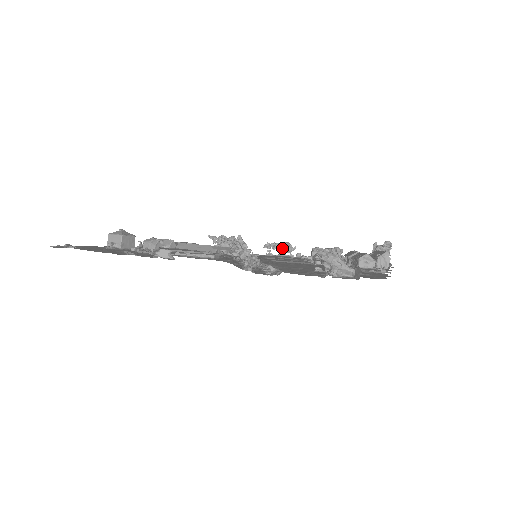
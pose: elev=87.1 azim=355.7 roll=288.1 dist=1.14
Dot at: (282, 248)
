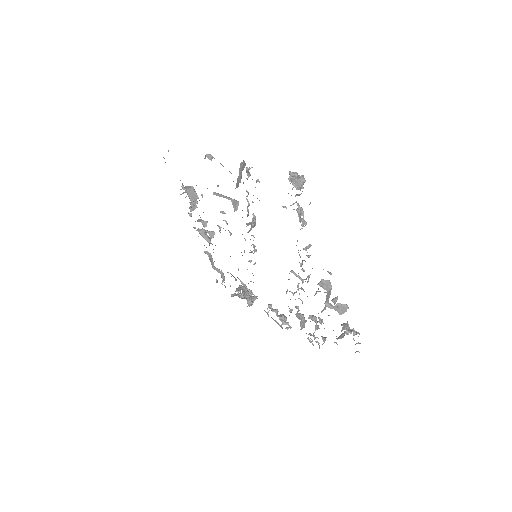
Dot at: (279, 315)
